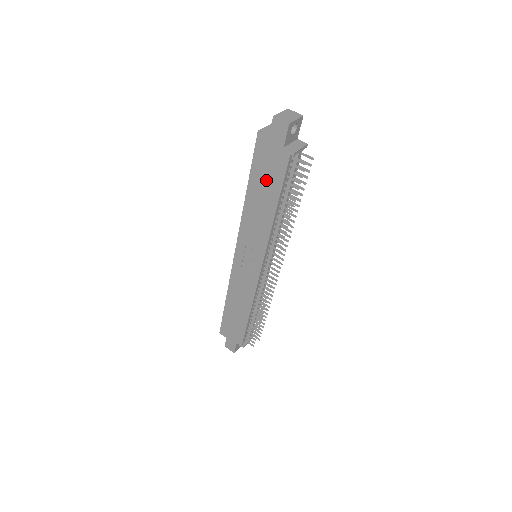
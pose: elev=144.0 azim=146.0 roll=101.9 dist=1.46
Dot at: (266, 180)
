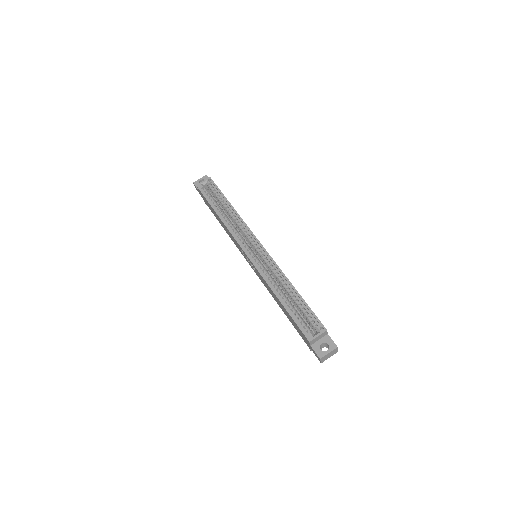
Dot at: (291, 320)
